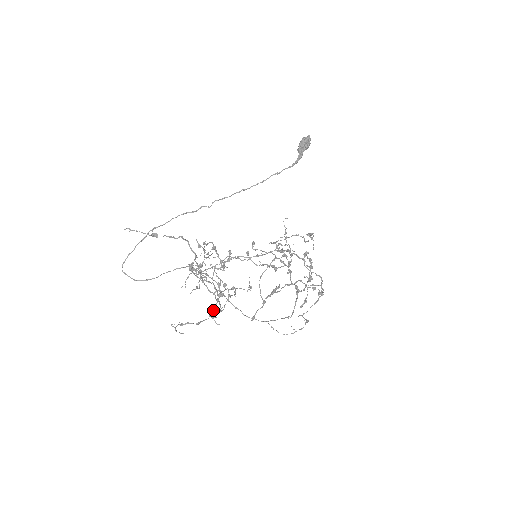
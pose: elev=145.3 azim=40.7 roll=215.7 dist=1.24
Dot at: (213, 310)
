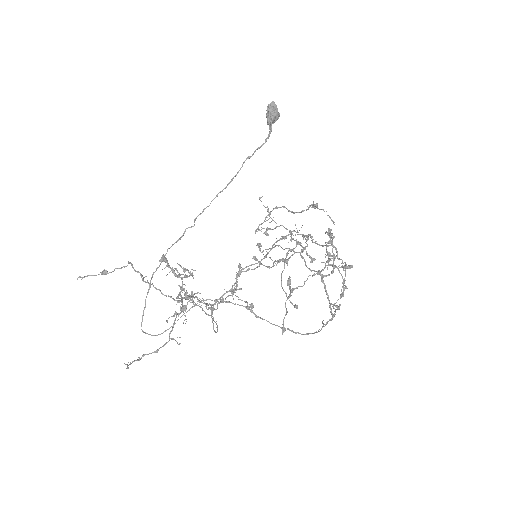
Dot at: (172, 329)
